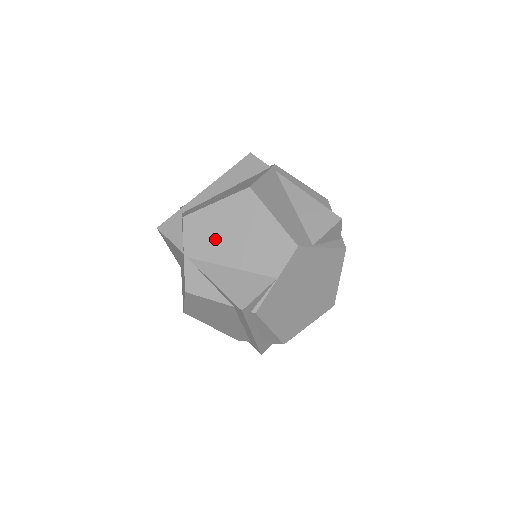
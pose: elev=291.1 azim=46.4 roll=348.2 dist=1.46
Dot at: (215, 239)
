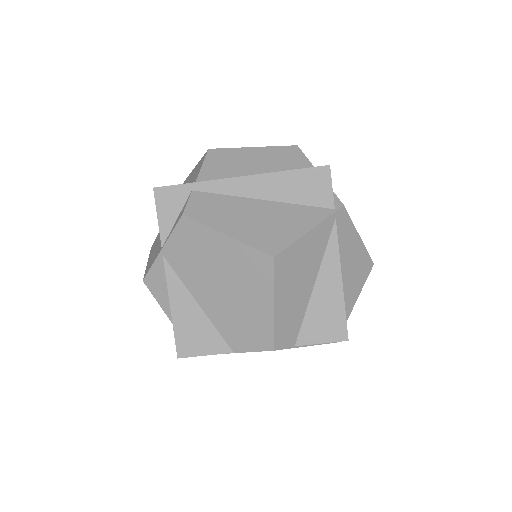
Dot at: (201, 268)
